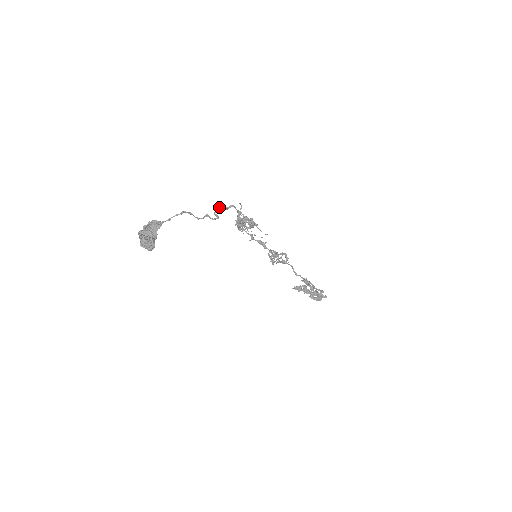
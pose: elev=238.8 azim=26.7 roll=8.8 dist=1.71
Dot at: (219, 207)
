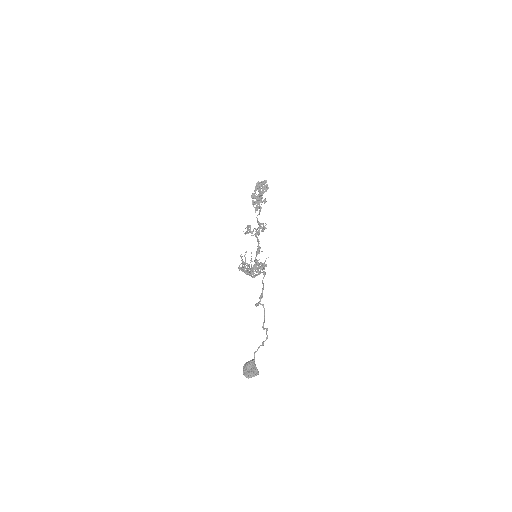
Dot at: (259, 303)
